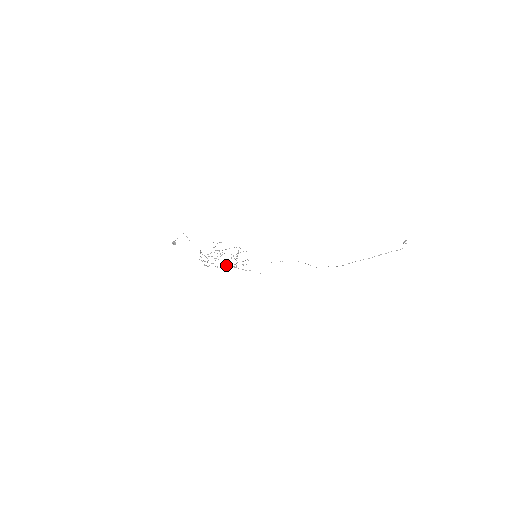
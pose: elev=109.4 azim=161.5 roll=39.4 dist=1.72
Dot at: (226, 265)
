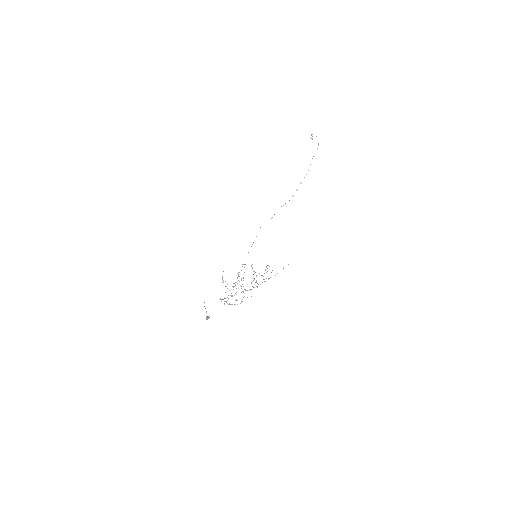
Dot at: (257, 287)
